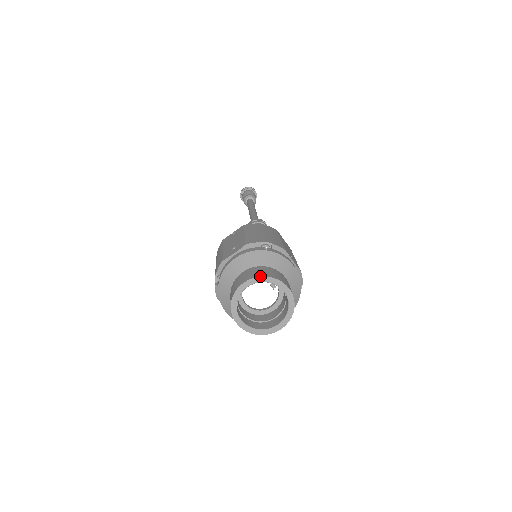
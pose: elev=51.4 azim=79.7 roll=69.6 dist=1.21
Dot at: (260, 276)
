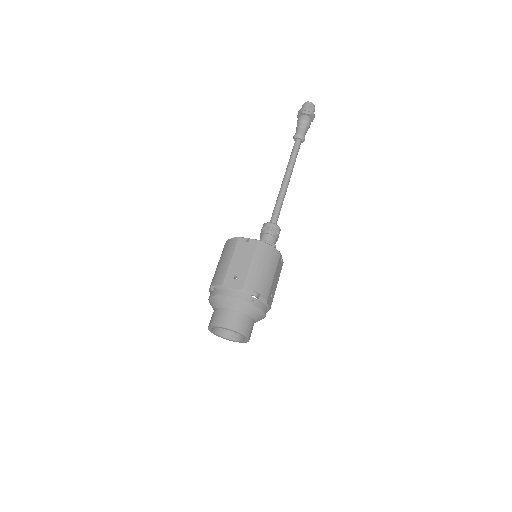
Dot at: (234, 331)
